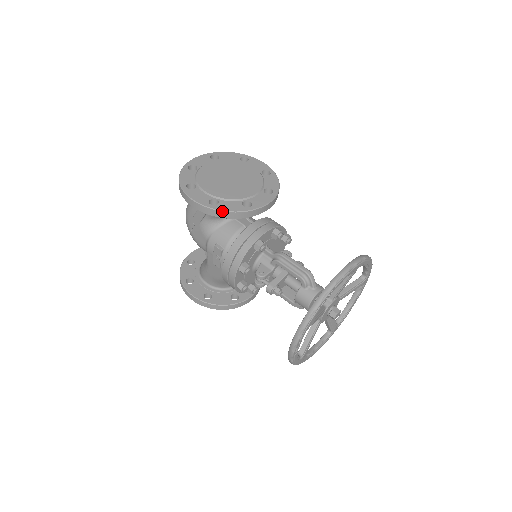
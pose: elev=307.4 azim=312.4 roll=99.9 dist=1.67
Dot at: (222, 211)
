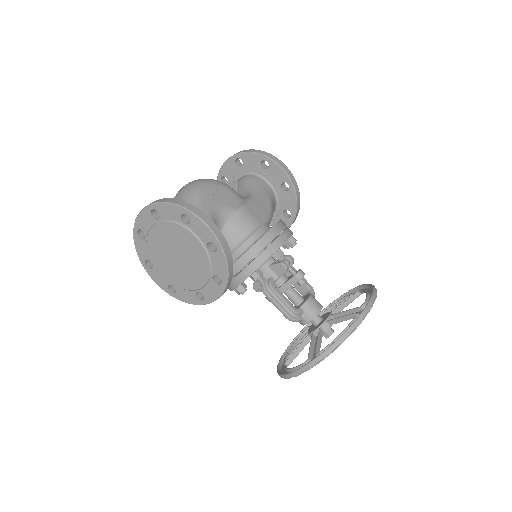
Dot at: occluded
